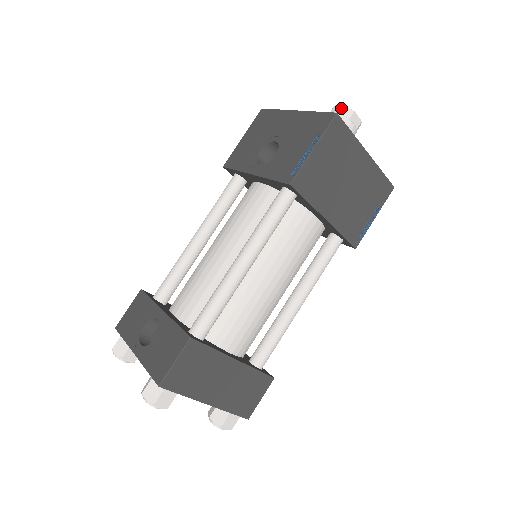
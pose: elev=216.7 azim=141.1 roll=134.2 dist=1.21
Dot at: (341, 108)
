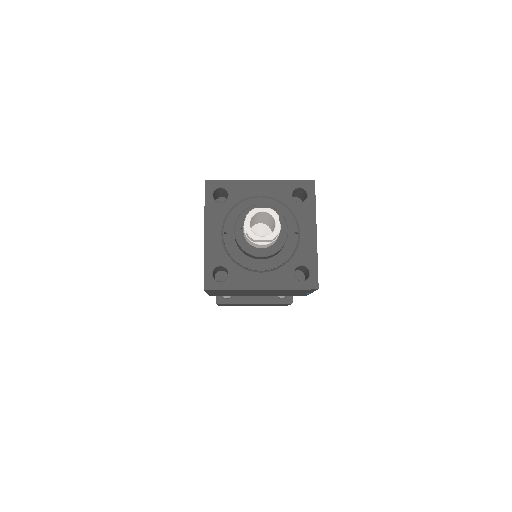
Dot at: (246, 229)
